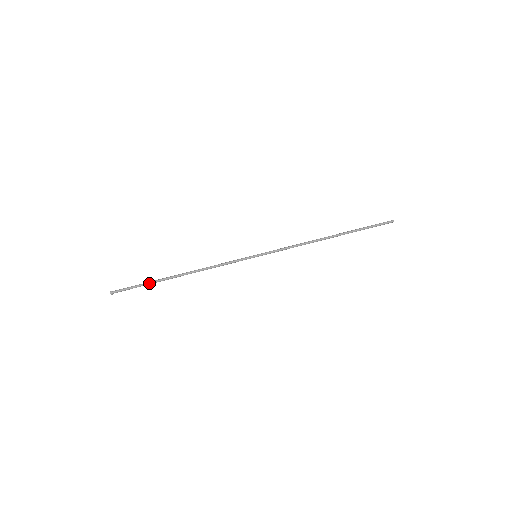
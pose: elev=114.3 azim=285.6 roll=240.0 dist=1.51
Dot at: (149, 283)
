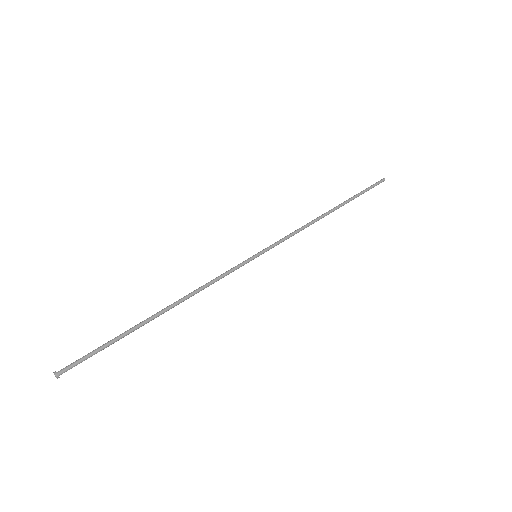
Dot at: (118, 338)
